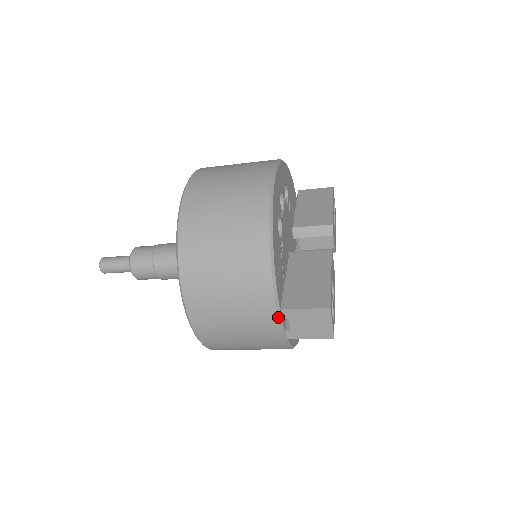
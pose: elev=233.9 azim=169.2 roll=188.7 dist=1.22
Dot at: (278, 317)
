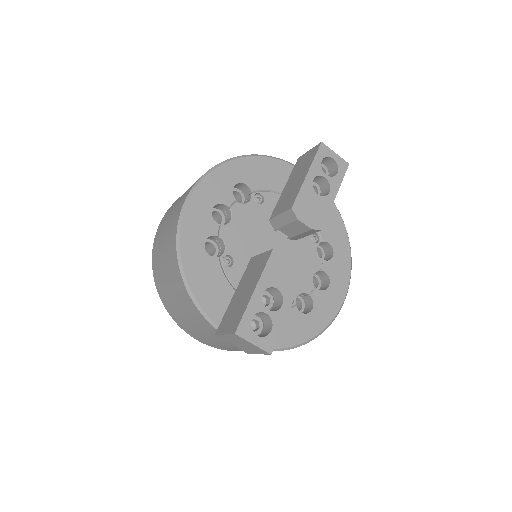
Dot at: occluded
